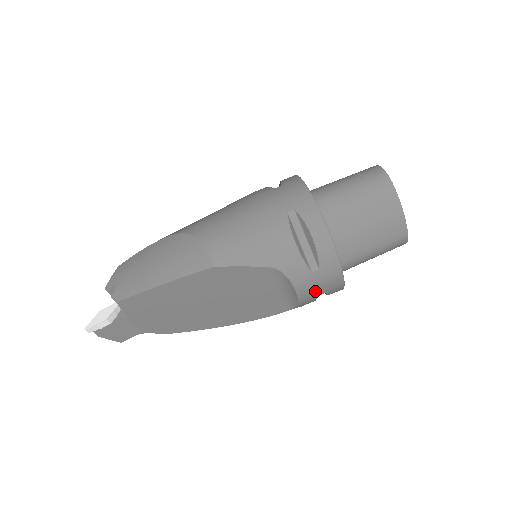
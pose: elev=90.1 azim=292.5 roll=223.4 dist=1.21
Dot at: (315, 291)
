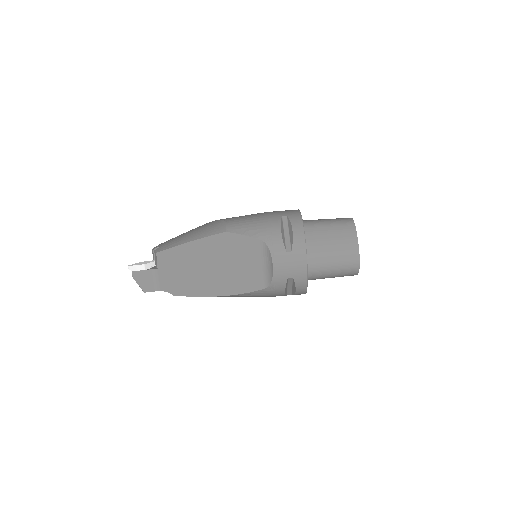
Dot at: (286, 270)
